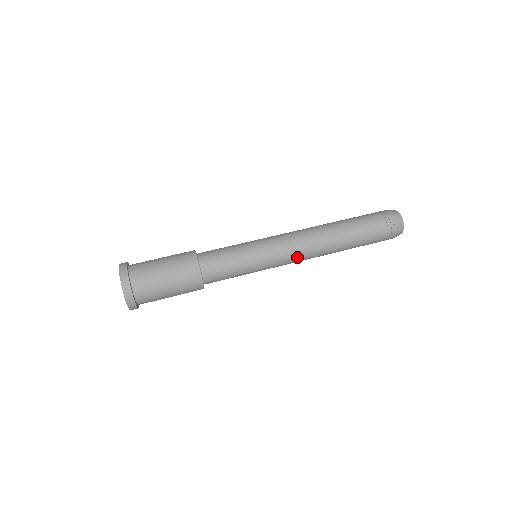
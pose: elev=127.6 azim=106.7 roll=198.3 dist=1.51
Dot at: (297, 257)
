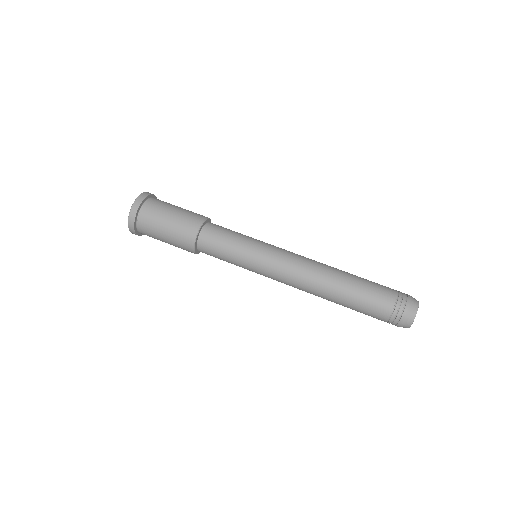
Dot at: (291, 270)
